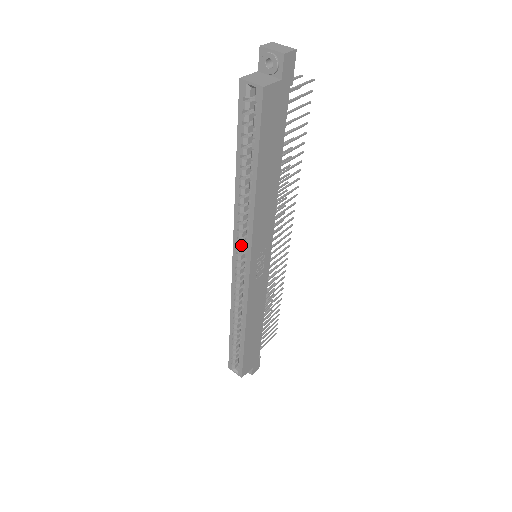
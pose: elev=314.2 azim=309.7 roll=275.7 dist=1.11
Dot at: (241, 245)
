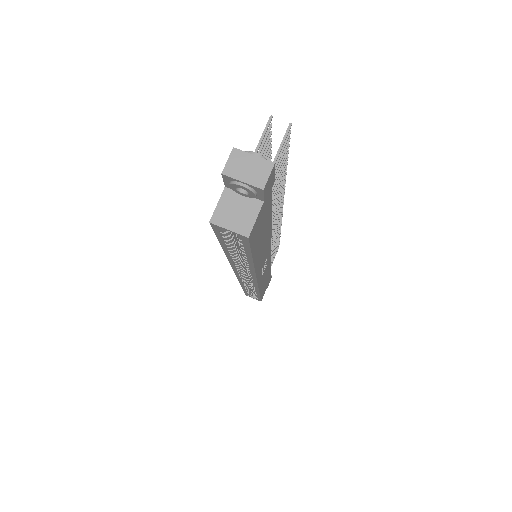
Dot at: occluded
